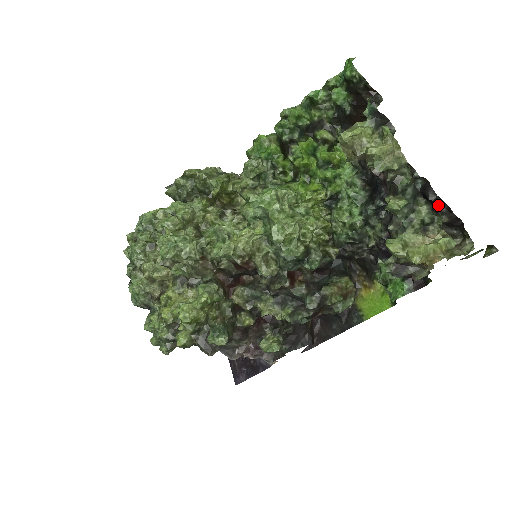
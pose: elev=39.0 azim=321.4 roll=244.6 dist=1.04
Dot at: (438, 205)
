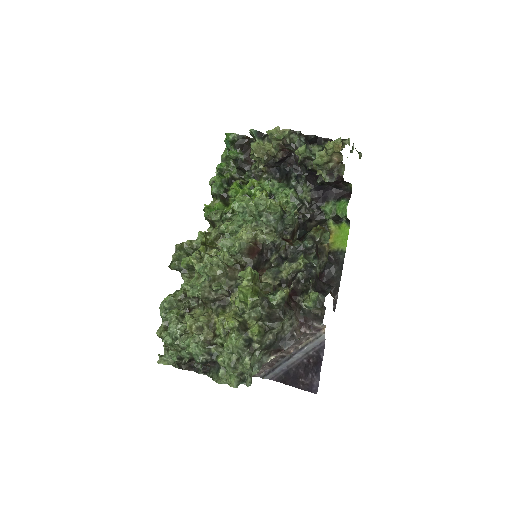
Dot at: (319, 141)
